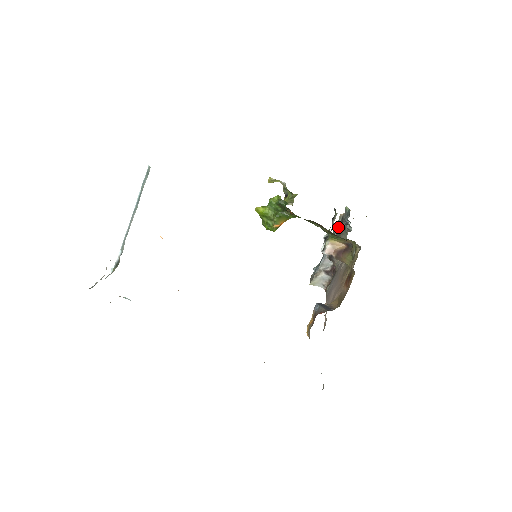
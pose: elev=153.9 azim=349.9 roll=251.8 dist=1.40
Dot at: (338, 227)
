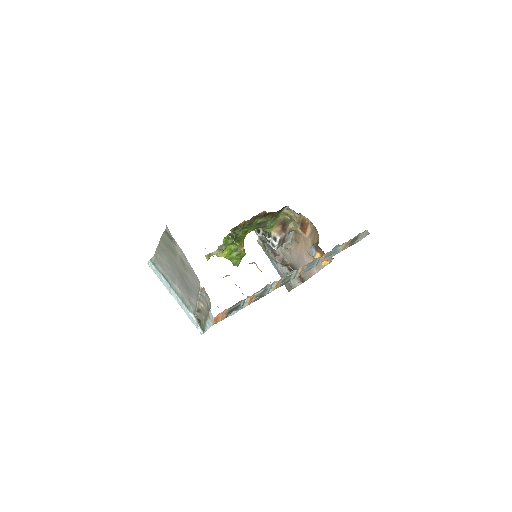
Dot at: (265, 245)
